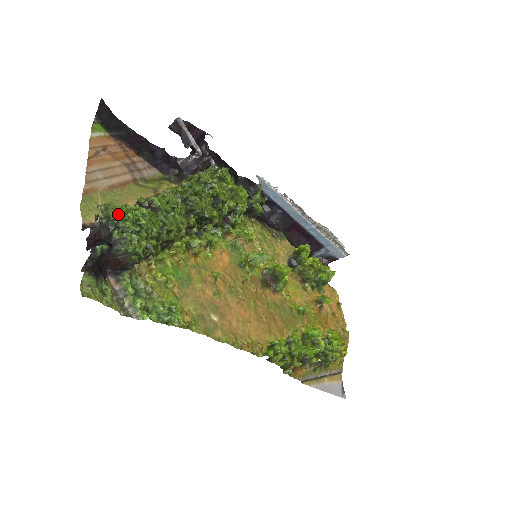
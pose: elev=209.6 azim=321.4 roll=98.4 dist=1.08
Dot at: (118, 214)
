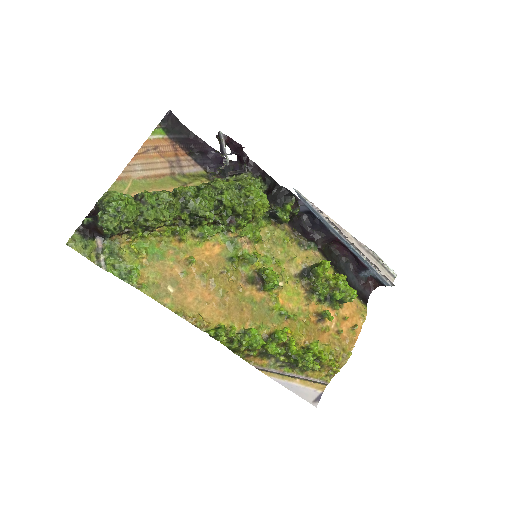
Dot at: (109, 201)
